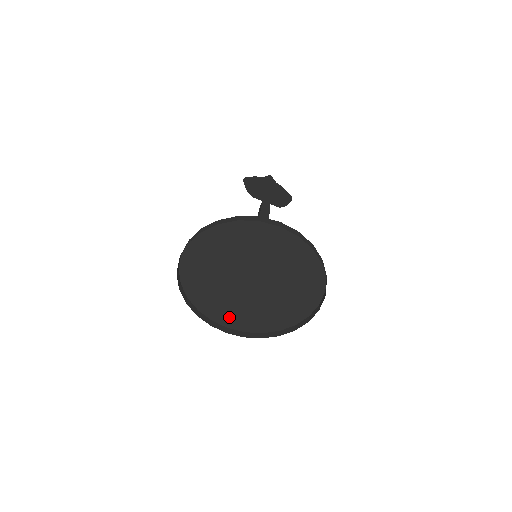
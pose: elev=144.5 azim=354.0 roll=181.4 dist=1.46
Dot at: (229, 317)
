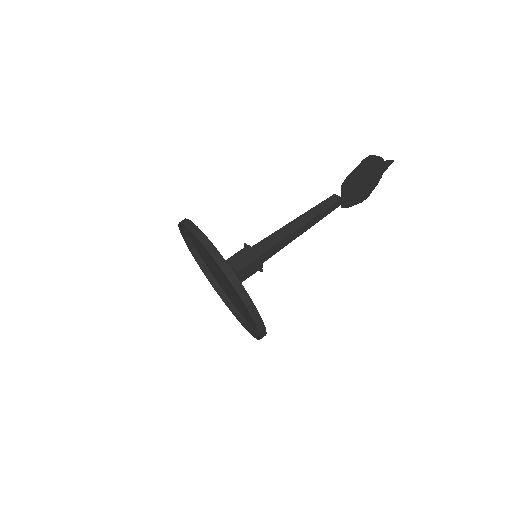
Dot at: (196, 242)
